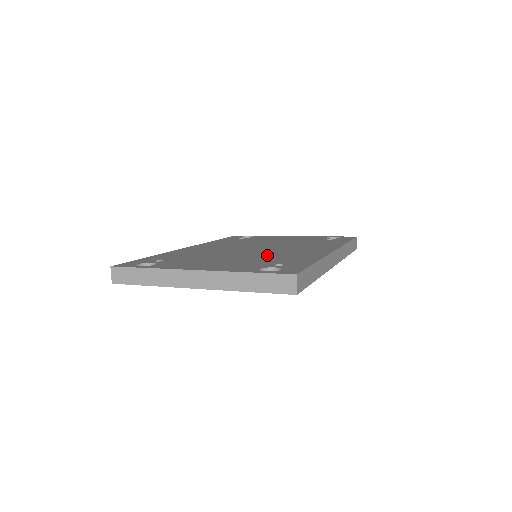
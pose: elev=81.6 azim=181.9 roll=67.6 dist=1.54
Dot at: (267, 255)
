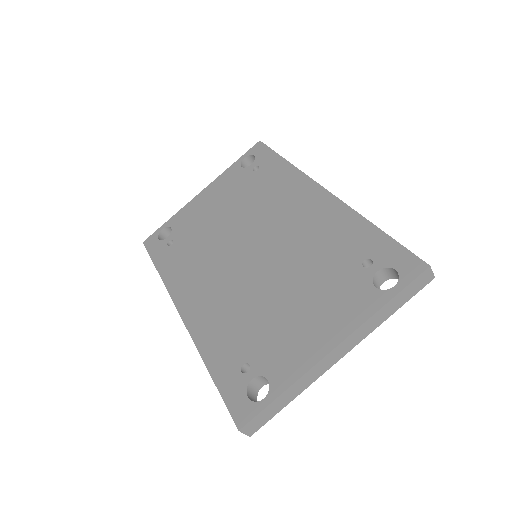
Dot at: (302, 254)
